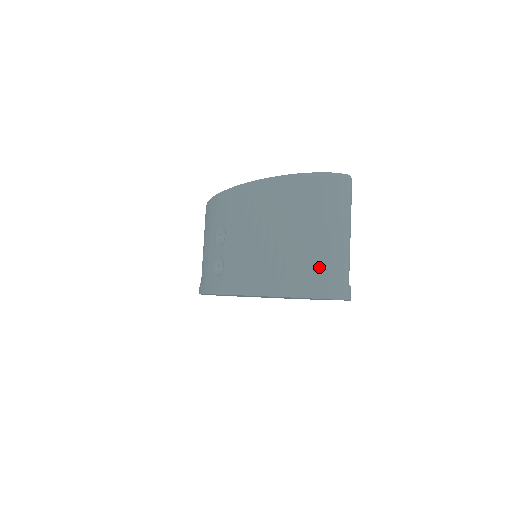
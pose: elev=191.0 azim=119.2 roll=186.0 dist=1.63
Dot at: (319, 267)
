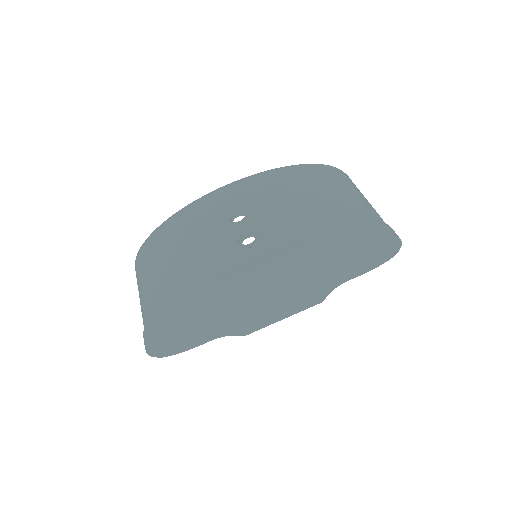
Dot at: (376, 215)
